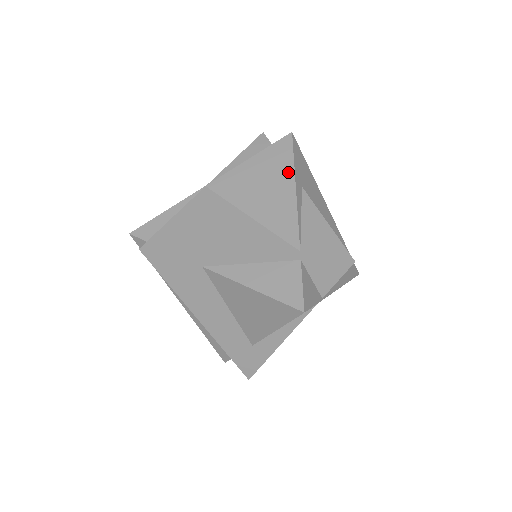
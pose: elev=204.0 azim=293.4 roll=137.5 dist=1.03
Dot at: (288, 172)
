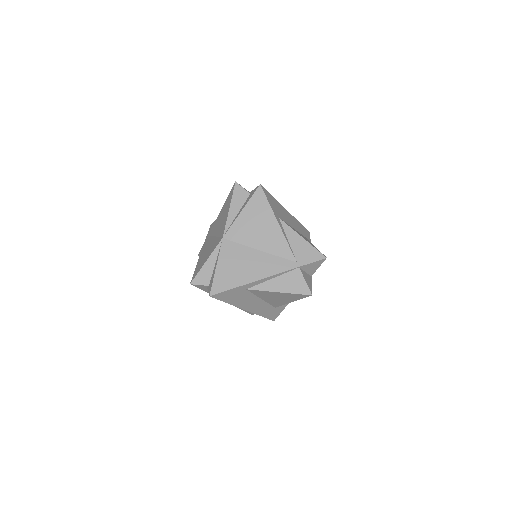
Dot at: (270, 214)
